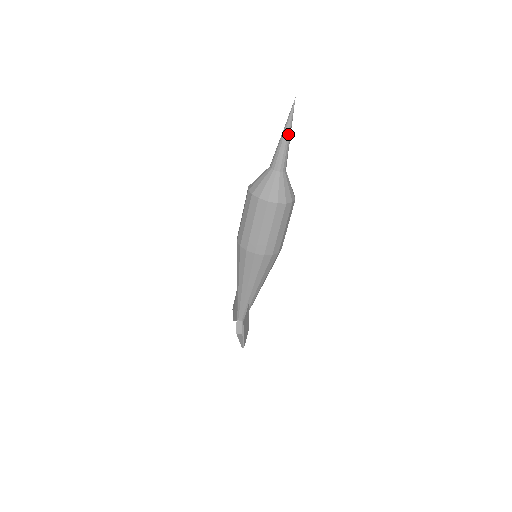
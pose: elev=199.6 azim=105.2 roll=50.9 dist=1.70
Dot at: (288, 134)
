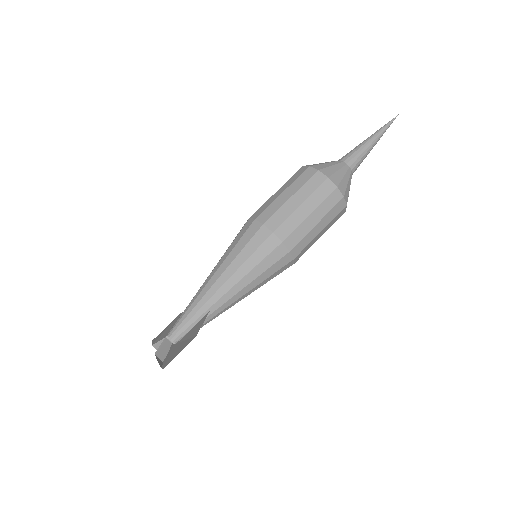
Dot at: (376, 139)
